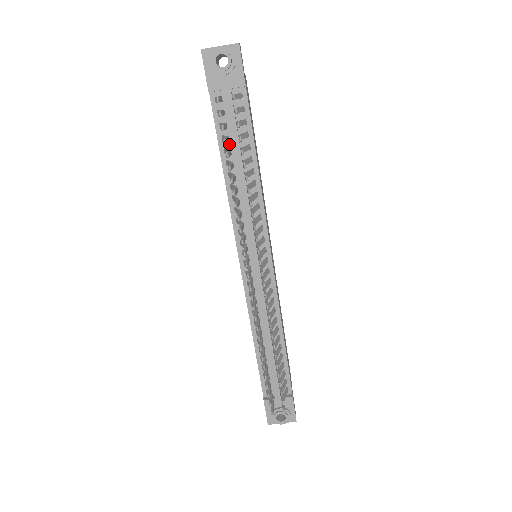
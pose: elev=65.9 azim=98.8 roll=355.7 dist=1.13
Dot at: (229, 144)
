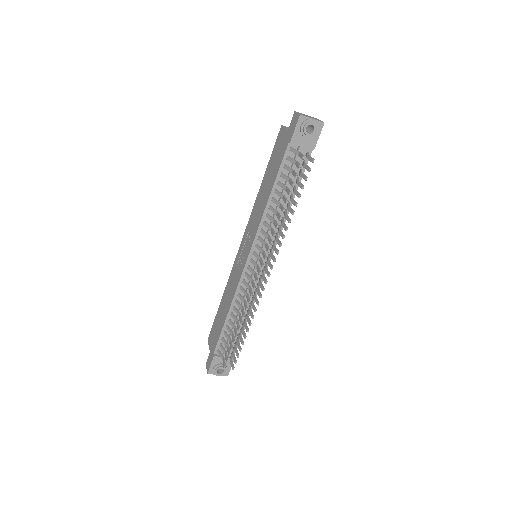
Dot at: (283, 180)
